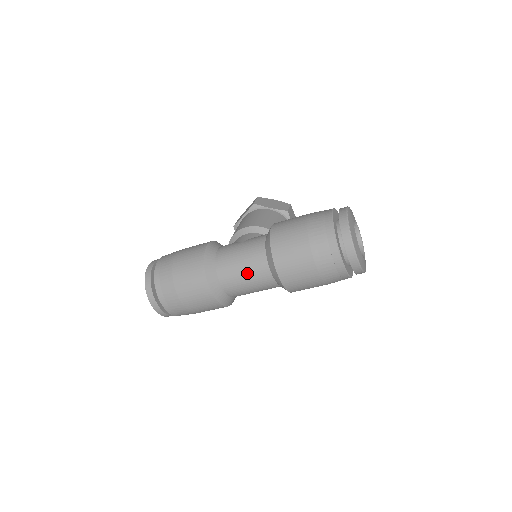
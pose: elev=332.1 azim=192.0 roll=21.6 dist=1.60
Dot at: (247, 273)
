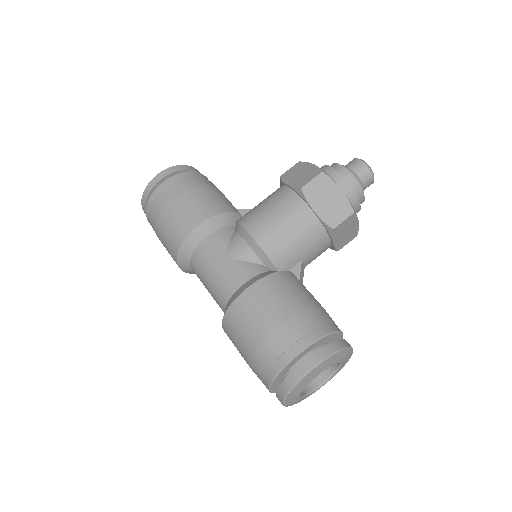
Dot at: (210, 293)
